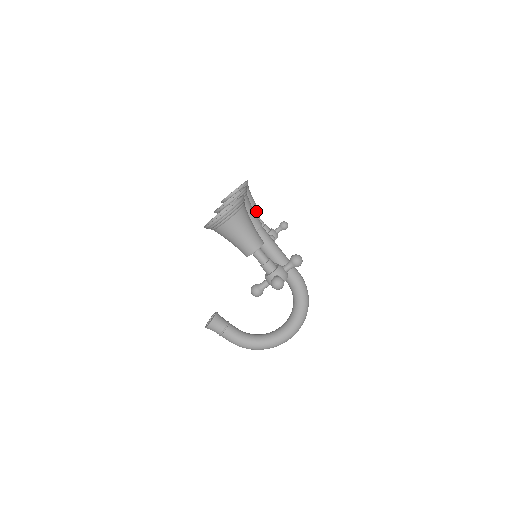
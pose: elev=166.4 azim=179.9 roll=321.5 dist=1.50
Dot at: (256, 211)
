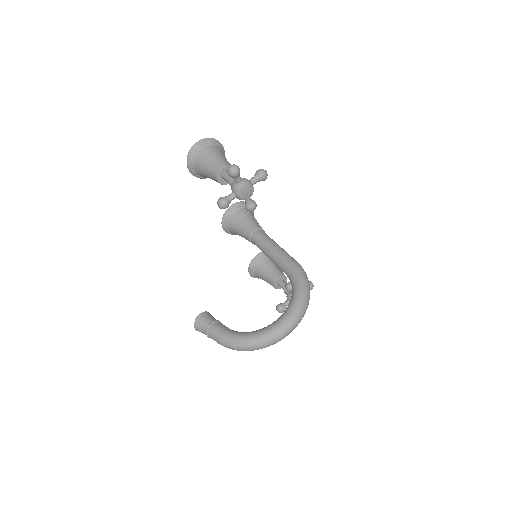
Dot at: (280, 273)
